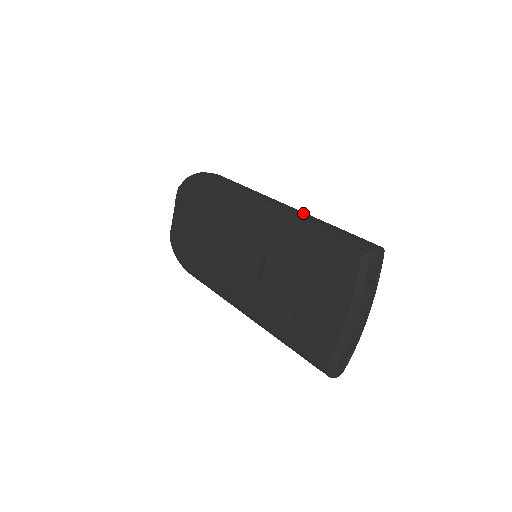
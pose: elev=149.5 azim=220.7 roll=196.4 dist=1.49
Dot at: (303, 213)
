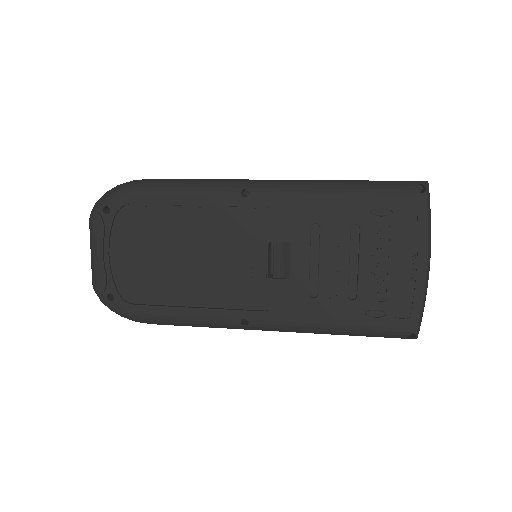
Dot at: (316, 180)
